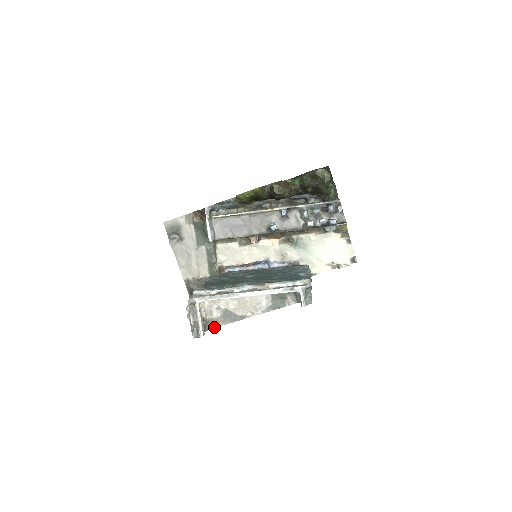
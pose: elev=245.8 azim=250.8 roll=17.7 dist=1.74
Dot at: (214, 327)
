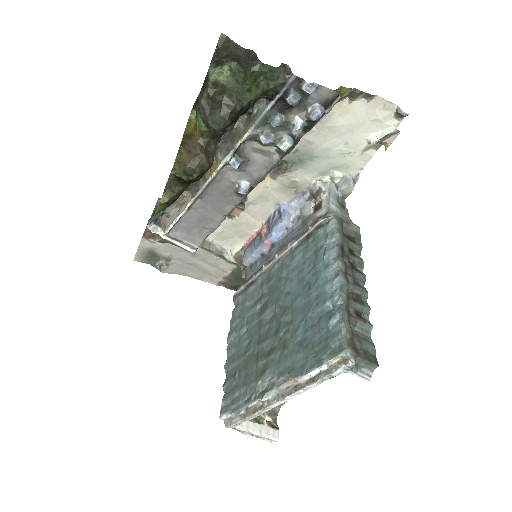
Dot at: (283, 403)
